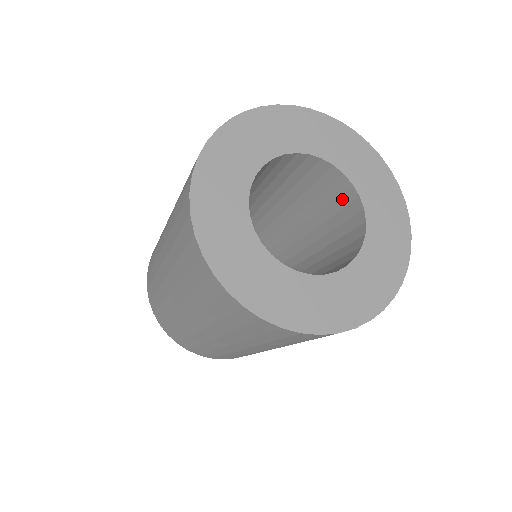
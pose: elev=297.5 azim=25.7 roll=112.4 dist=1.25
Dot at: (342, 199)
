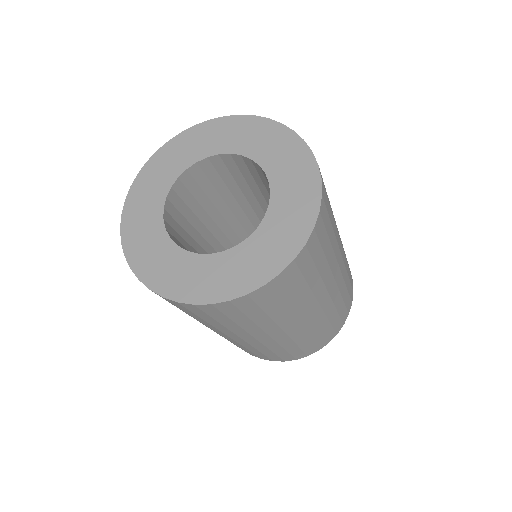
Dot at: (251, 170)
